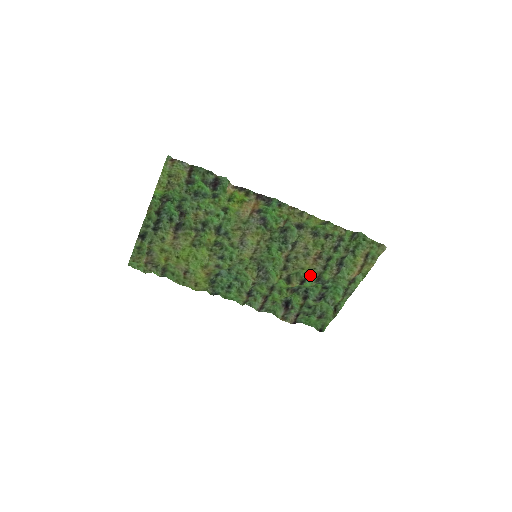
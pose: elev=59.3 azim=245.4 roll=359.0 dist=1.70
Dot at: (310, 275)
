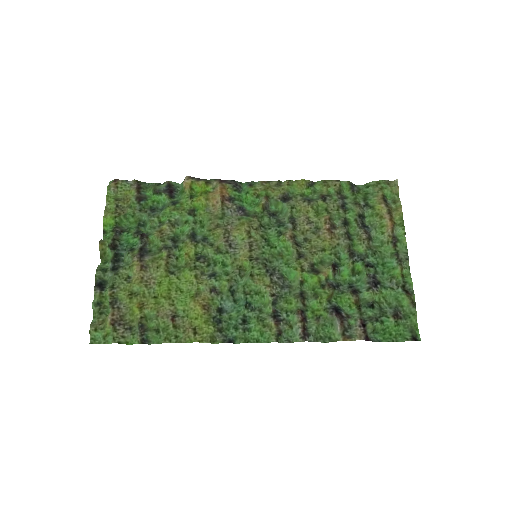
Dot at: (339, 259)
